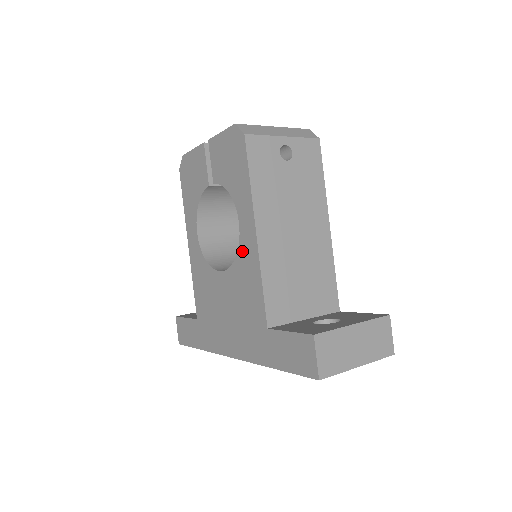
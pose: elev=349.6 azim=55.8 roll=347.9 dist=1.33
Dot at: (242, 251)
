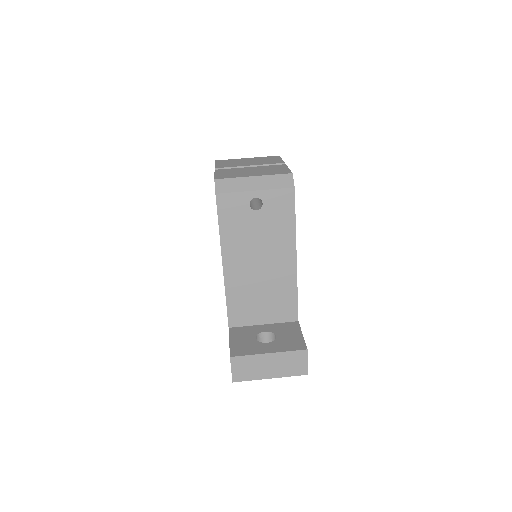
Dot at: occluded
